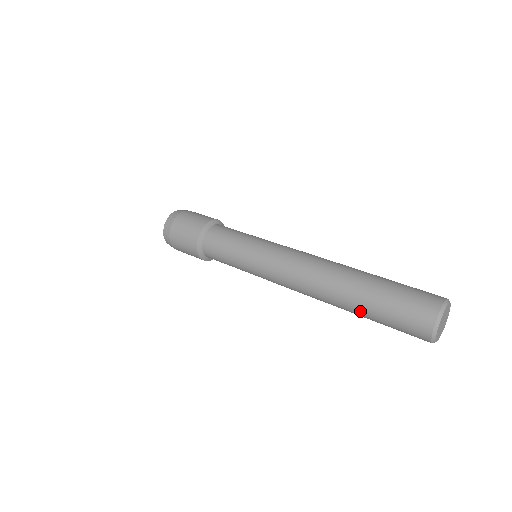
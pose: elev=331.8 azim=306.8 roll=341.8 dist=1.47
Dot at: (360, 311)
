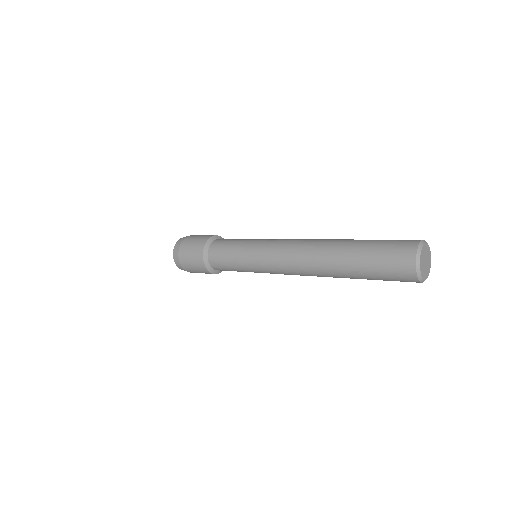
Dot at: (350, 260)
